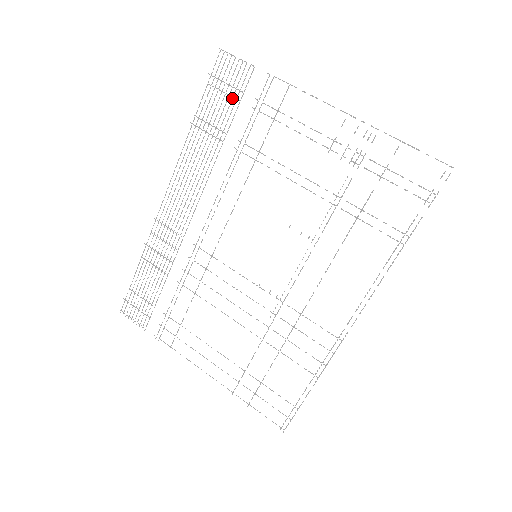
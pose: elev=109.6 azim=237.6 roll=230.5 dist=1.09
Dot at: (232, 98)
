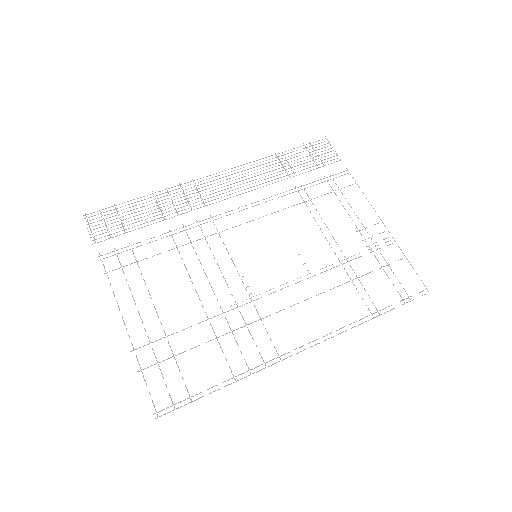
Dot at: occluded
